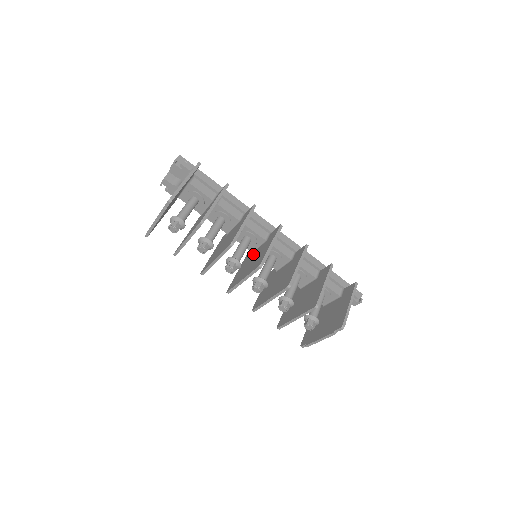
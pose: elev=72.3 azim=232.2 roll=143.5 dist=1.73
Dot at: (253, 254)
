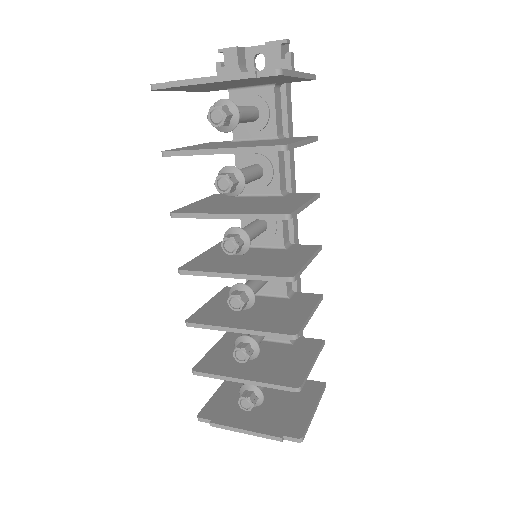
Dot at: (249, 250)
